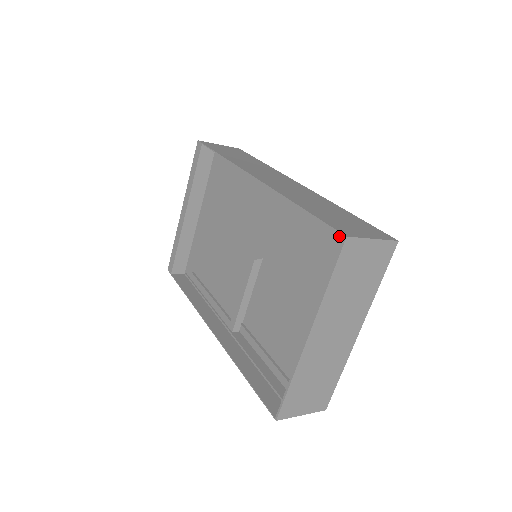
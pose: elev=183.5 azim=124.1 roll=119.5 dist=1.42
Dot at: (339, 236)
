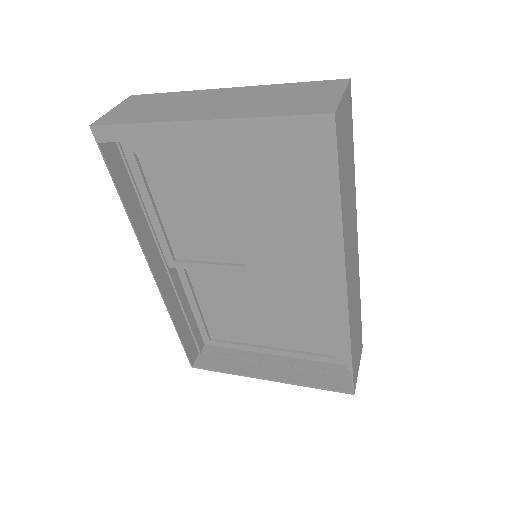
Dot at: (346, 361)
